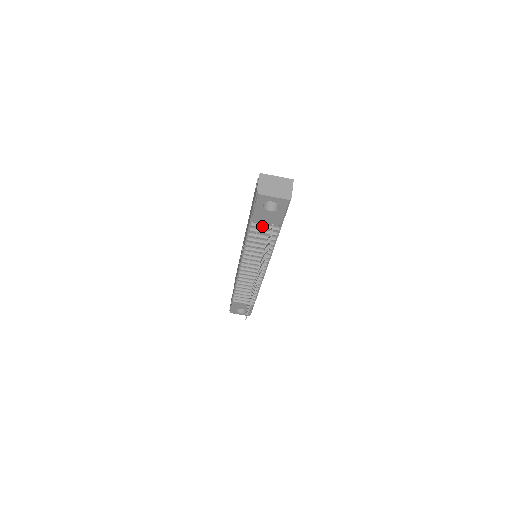
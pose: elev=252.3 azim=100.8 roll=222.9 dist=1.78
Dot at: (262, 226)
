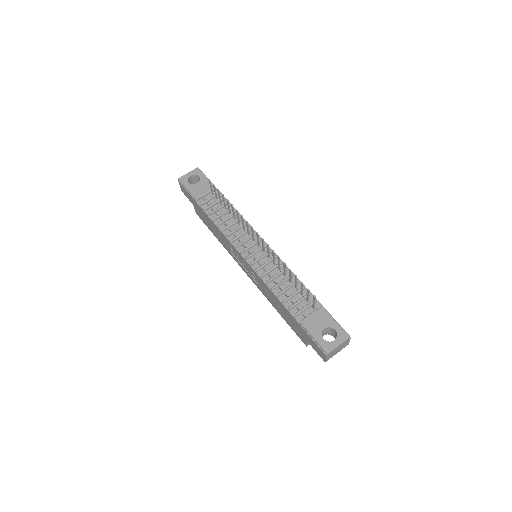
Dot at: (207, 199)
